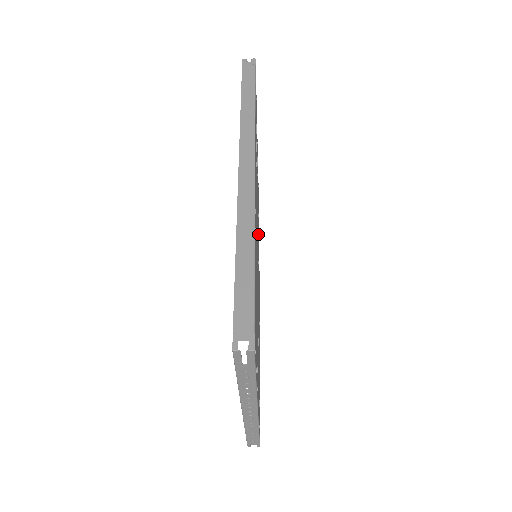
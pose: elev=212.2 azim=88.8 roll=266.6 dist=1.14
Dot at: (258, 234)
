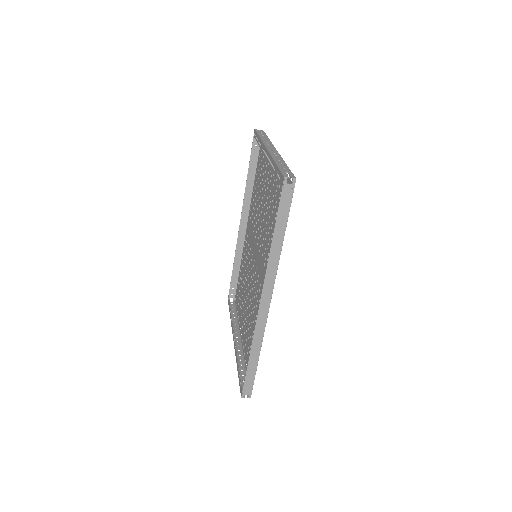
Dot at: (260, 208)
